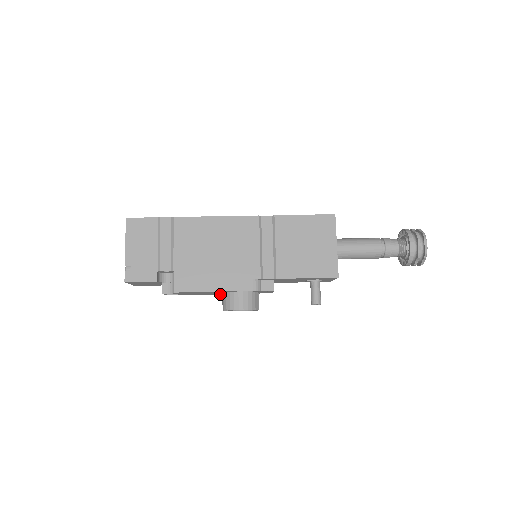
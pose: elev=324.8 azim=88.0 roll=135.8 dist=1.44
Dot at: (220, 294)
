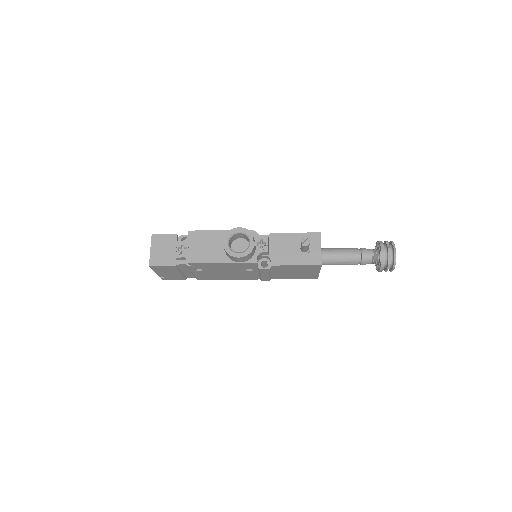
Dot at: (222, 261)
